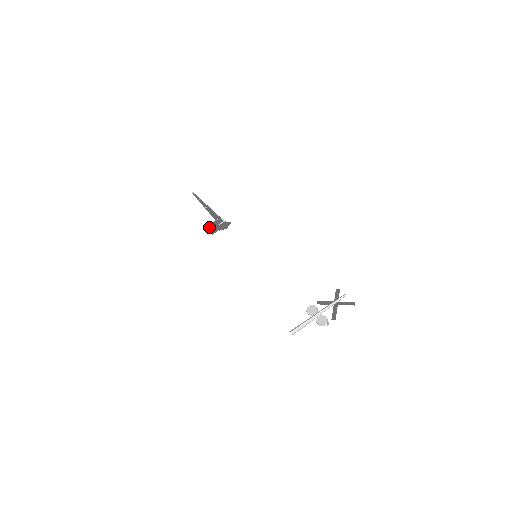
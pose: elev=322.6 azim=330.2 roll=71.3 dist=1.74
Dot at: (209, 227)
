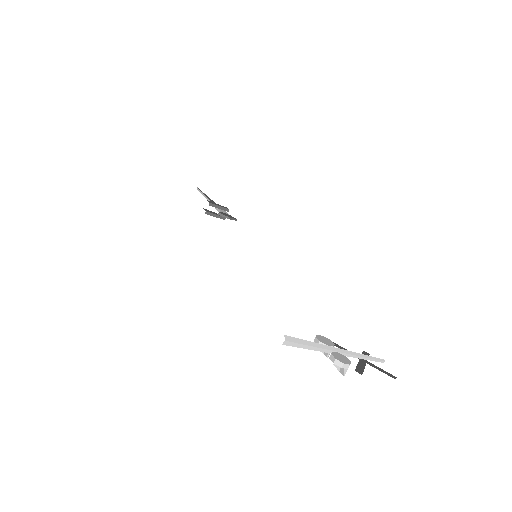
Dot at: (209, 201)
